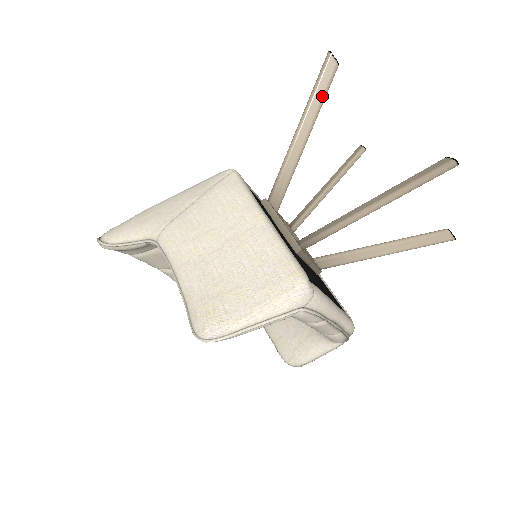
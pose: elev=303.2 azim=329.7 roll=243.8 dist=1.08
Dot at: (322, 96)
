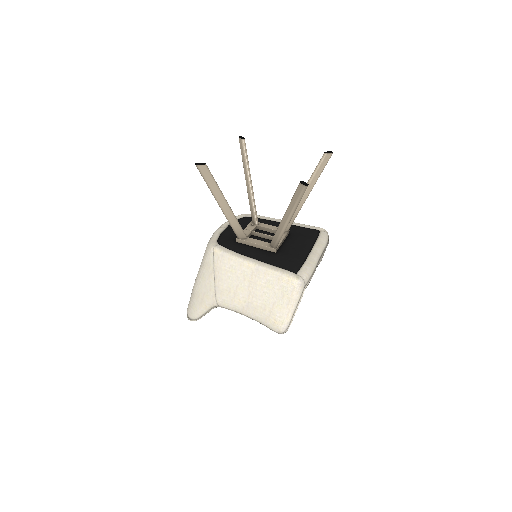
Dot at: (214, 183)
